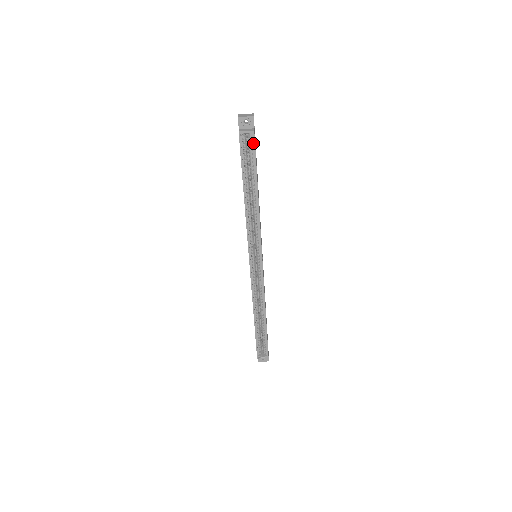
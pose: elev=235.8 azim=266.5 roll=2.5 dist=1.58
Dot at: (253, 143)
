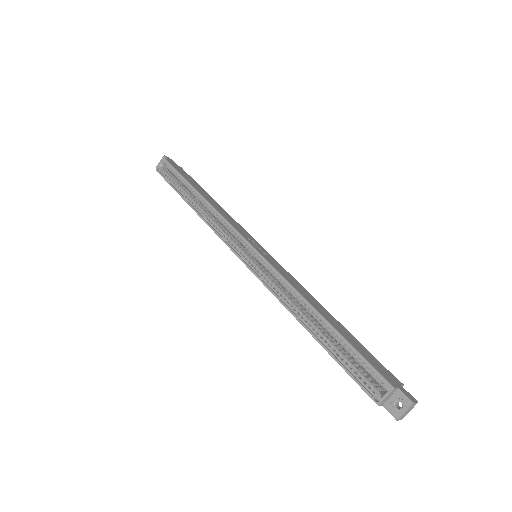
Dot at: (169, 165)
